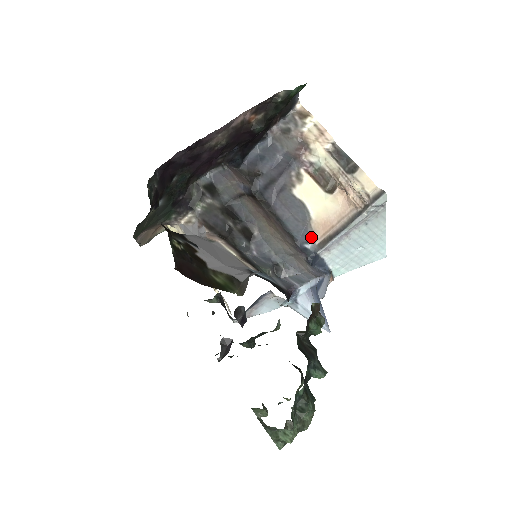
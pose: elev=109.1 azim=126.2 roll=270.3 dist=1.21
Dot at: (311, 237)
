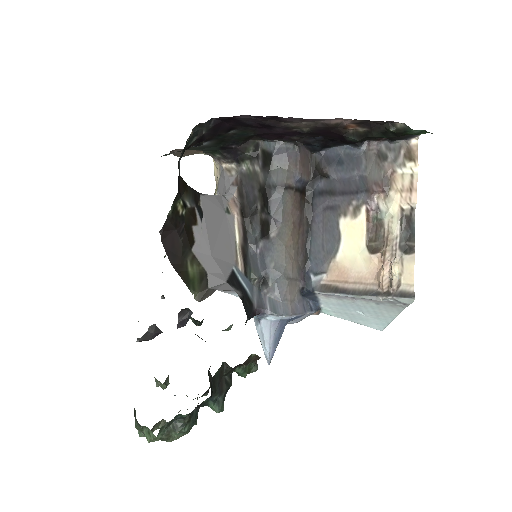
Dot at: (322, 273)
